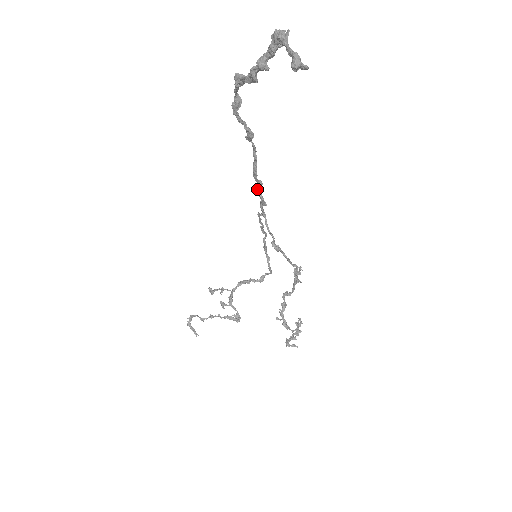
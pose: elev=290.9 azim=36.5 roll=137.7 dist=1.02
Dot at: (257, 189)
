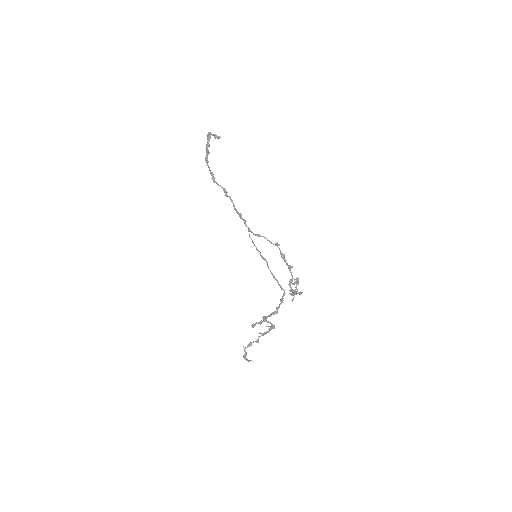
Dot at: (240, 218)
